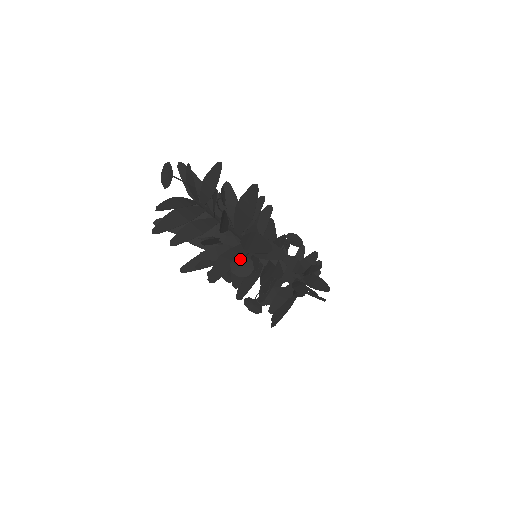
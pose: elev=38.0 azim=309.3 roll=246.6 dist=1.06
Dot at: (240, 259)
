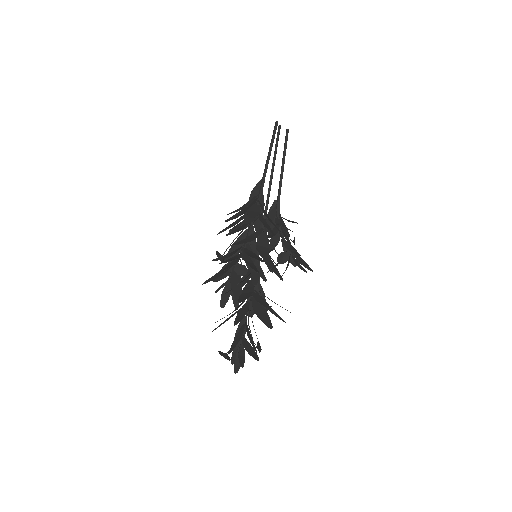
Dot at: occluded
